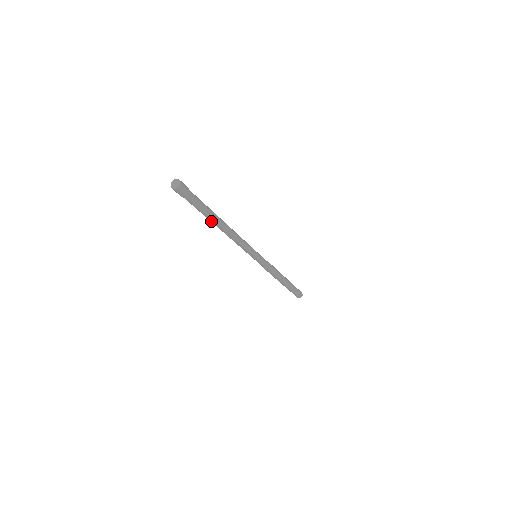
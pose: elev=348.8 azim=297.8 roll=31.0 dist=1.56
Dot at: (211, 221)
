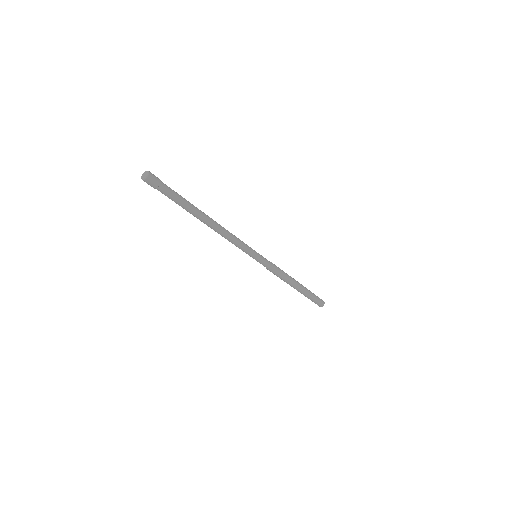
Dot at: (193, 215)
